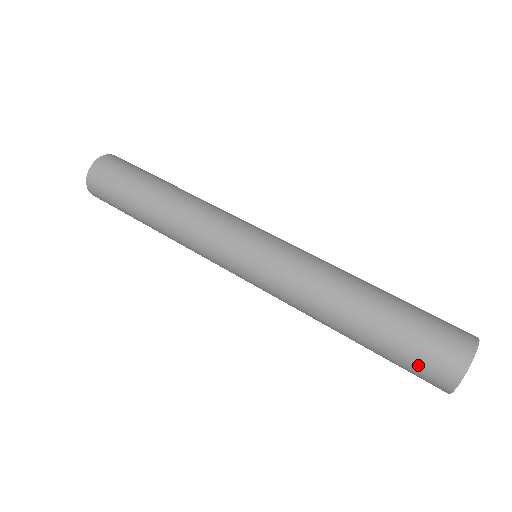
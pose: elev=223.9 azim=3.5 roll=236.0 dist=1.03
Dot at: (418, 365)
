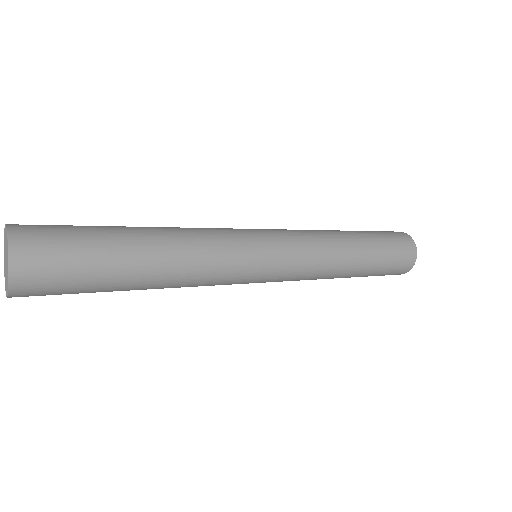
Dot at: (390, 273)
